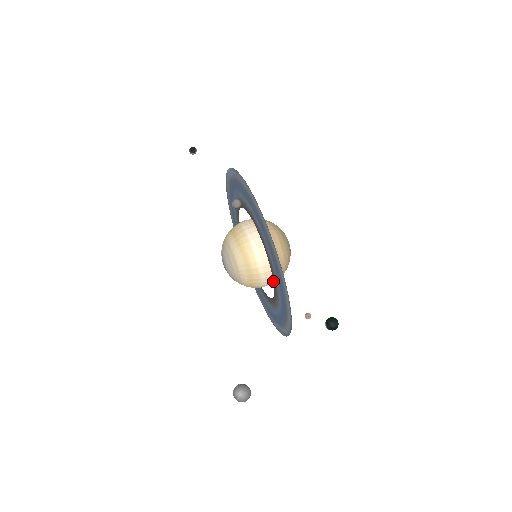
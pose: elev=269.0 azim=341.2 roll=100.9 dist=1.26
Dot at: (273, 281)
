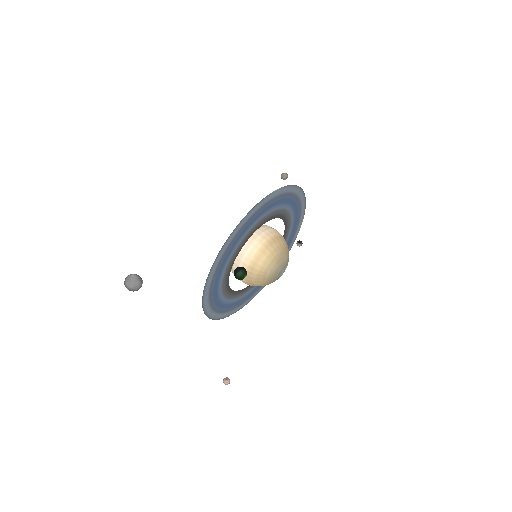
Dot at: occluded
